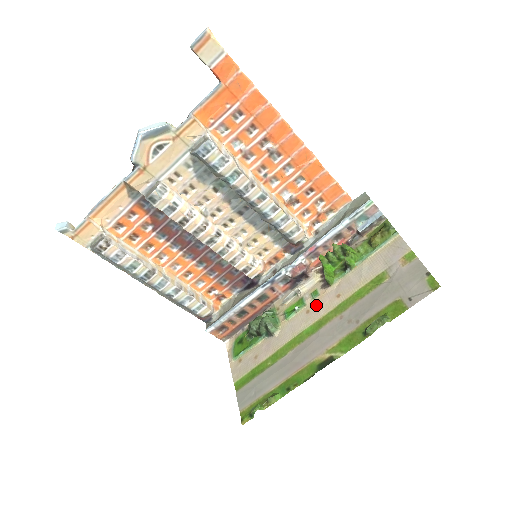
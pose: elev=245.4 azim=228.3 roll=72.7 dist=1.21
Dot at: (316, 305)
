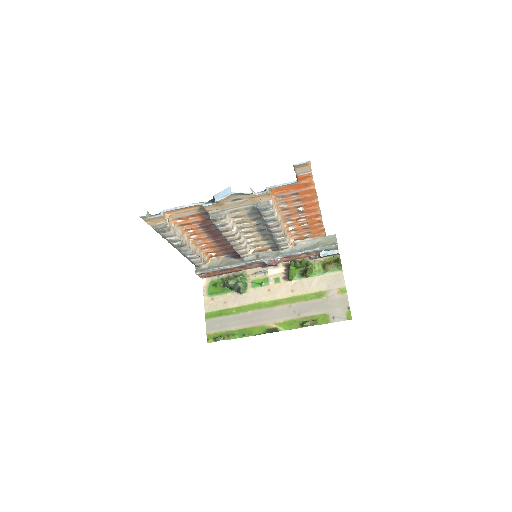
Dot at: (276, 289)
